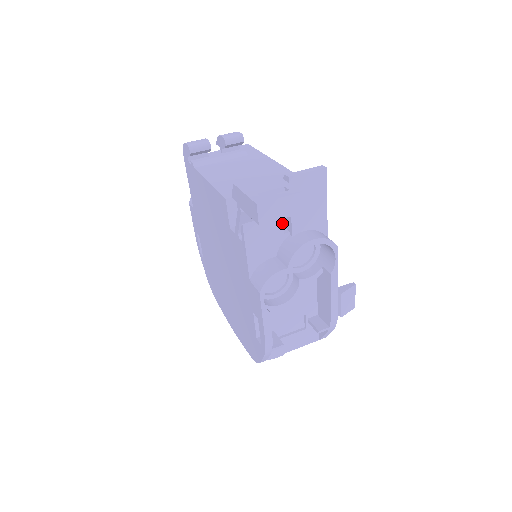
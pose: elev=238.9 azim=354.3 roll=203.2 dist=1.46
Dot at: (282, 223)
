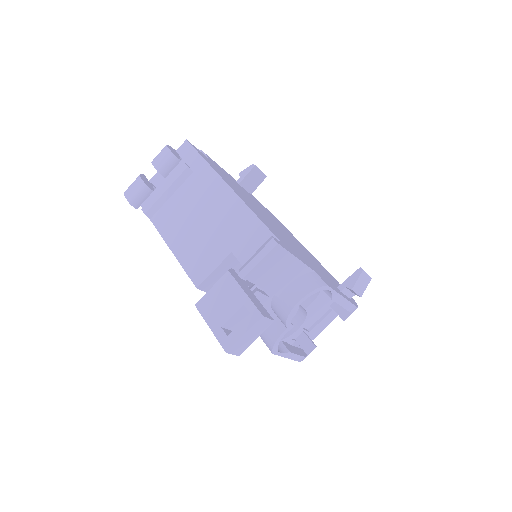
Dot at: (261, 294)
